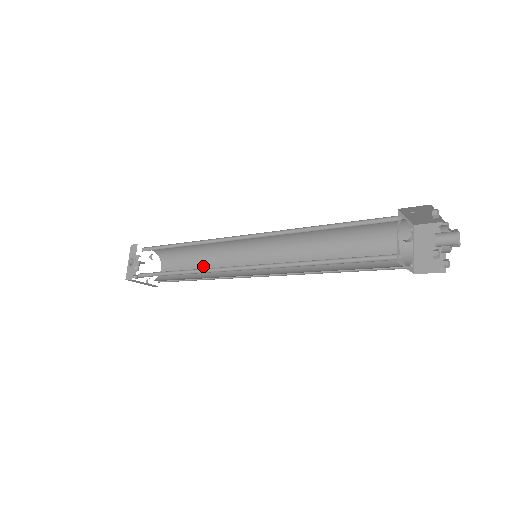
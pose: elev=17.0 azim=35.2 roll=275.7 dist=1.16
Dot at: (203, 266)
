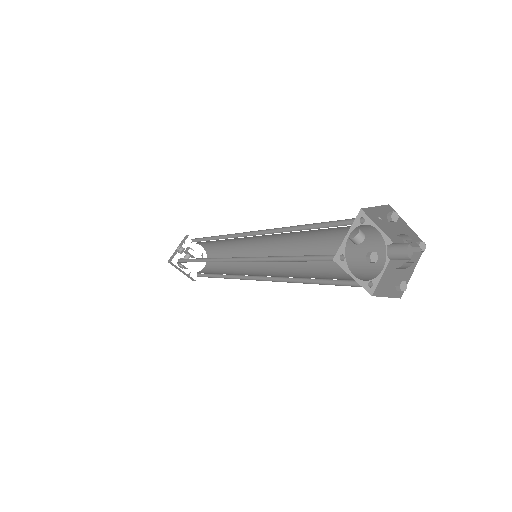
Dot at: (229, 267)
